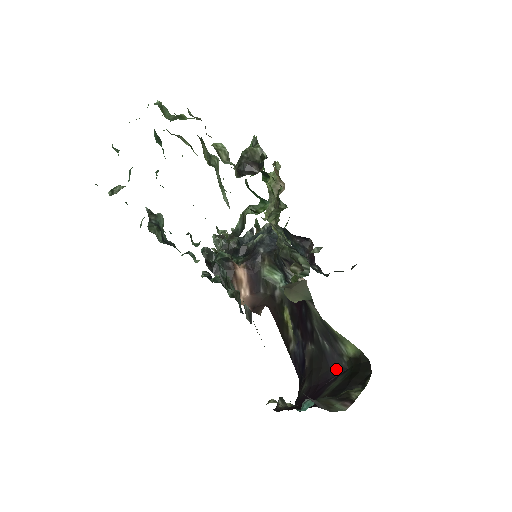
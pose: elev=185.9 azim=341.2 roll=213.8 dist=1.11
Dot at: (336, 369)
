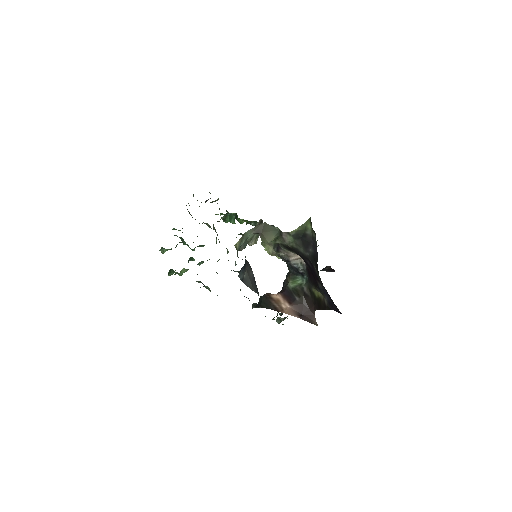
Dot at: (316, 247)
